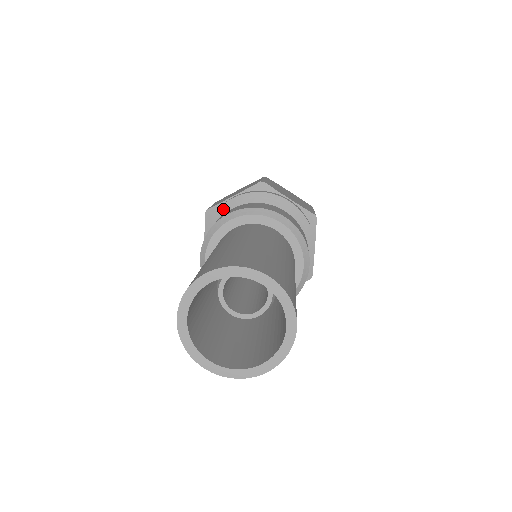
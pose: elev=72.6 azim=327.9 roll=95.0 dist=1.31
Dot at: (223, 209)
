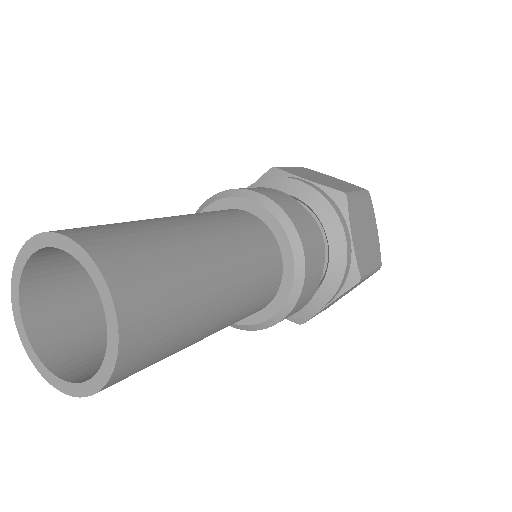
Dot at: occluded
